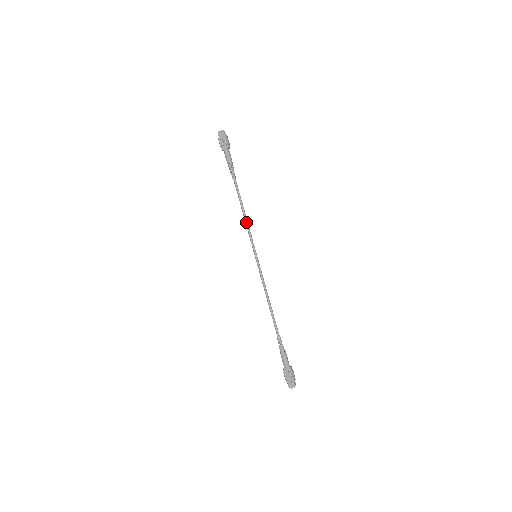
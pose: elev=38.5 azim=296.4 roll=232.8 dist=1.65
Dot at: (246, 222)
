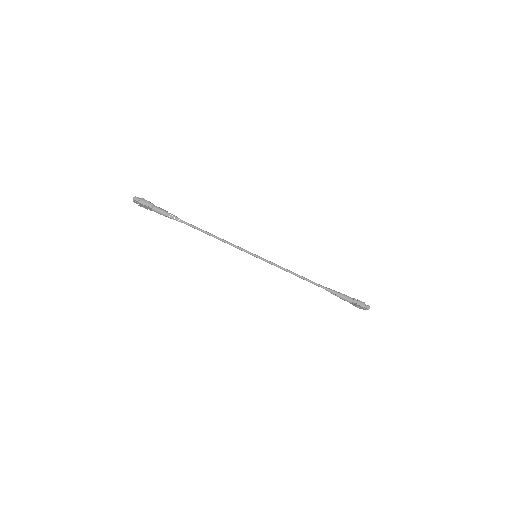
Dot at: (224, 242)
